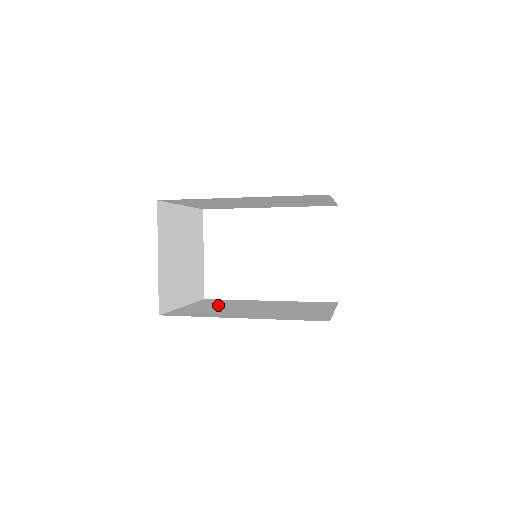
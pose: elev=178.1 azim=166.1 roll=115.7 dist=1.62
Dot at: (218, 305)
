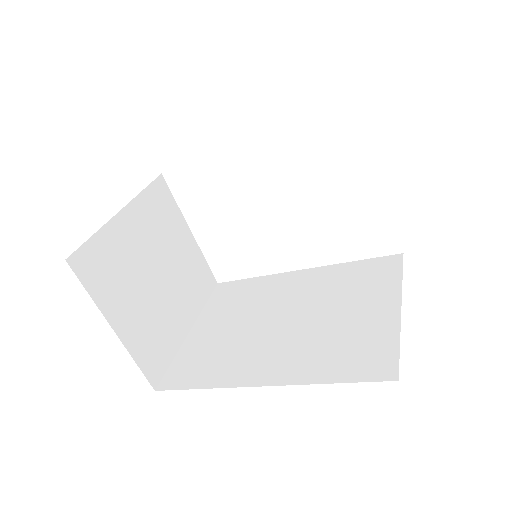
Dot at: (233, 314)
